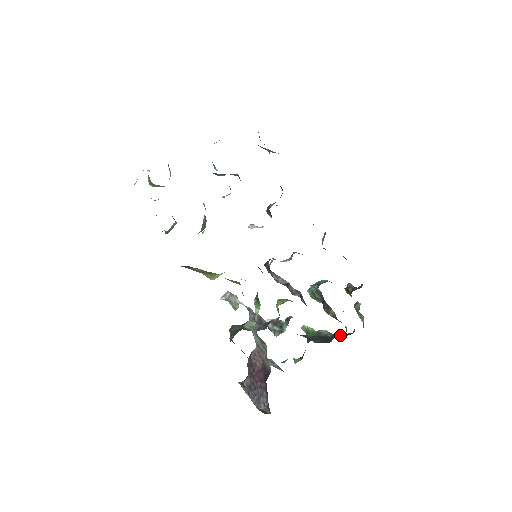
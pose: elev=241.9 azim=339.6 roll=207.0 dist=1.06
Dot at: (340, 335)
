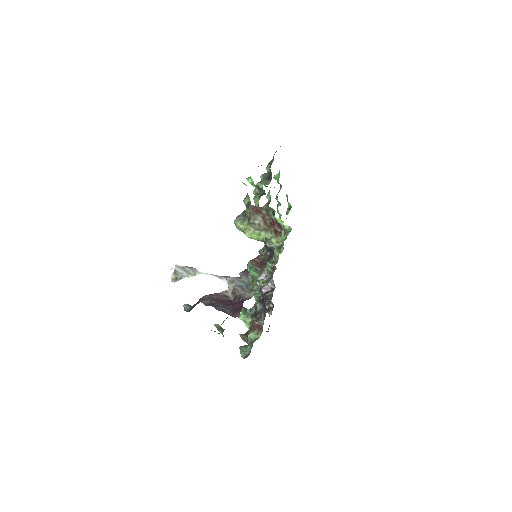
Dot at: occluded
